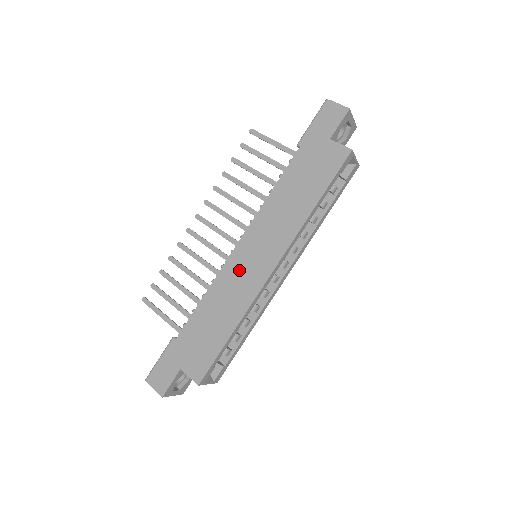
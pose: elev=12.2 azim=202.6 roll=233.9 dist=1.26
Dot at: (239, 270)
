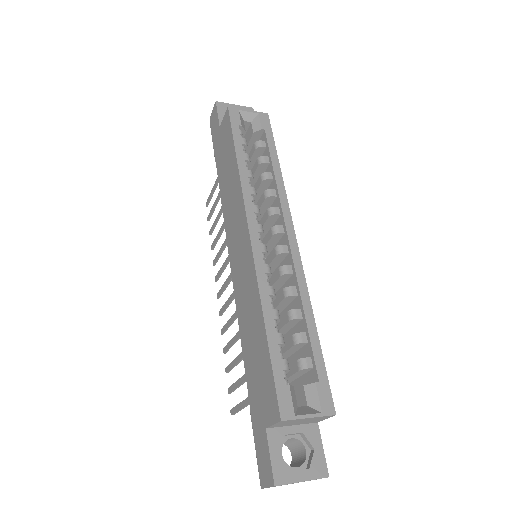
Dot at: (240, 276)
